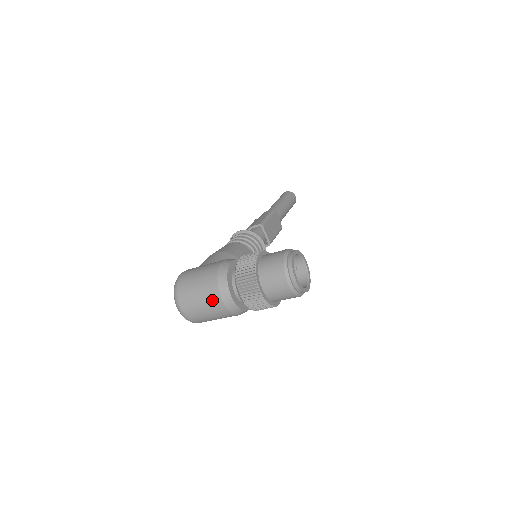
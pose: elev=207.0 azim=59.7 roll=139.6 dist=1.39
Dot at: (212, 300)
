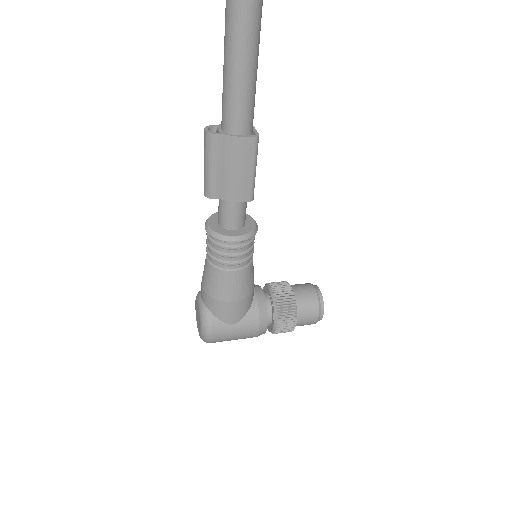
Dot at: occluded
